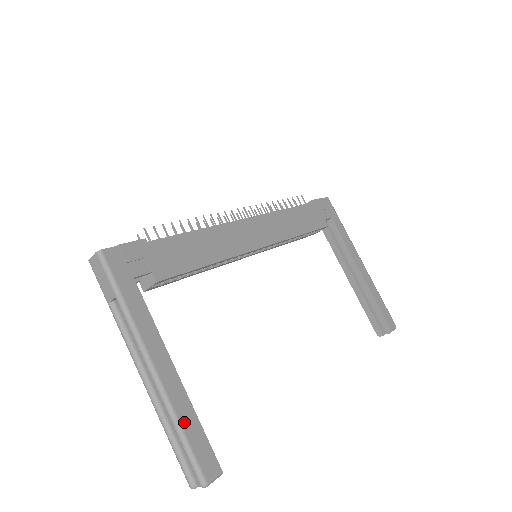
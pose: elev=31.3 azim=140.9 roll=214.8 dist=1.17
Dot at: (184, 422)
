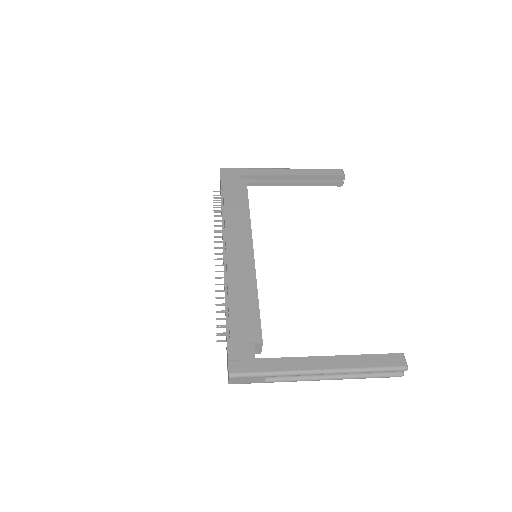
Dot at: (364, 365)
